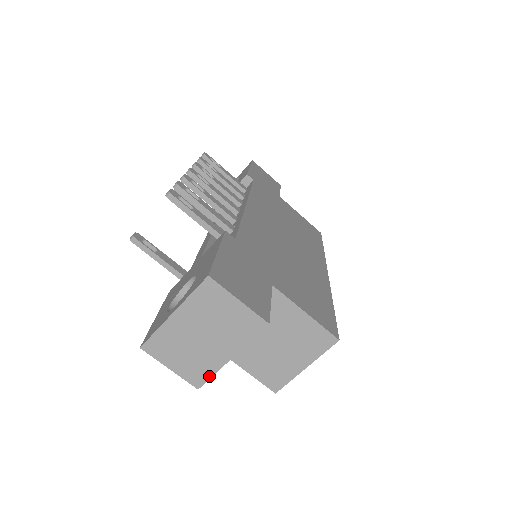
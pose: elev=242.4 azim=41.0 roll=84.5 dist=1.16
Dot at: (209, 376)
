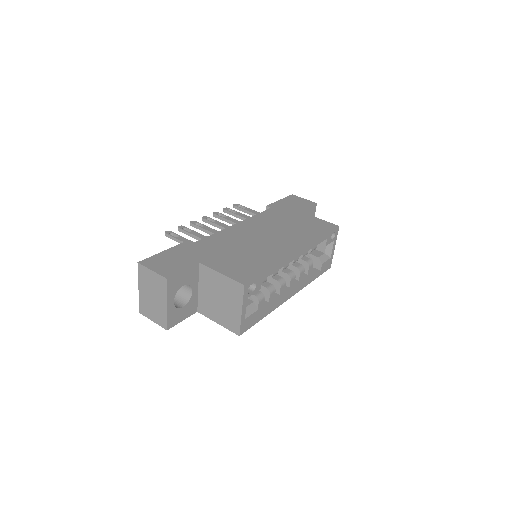
Dot at: (166, 320)
